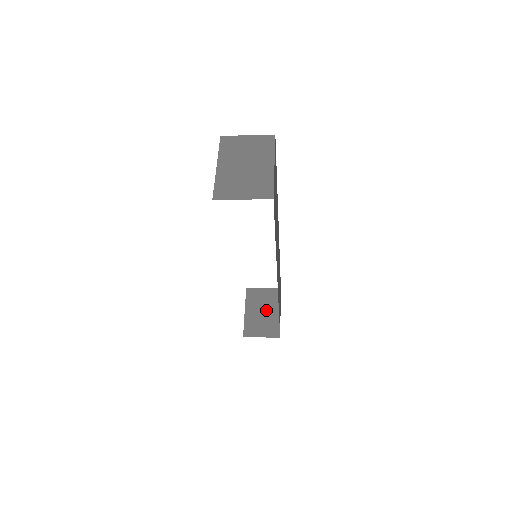
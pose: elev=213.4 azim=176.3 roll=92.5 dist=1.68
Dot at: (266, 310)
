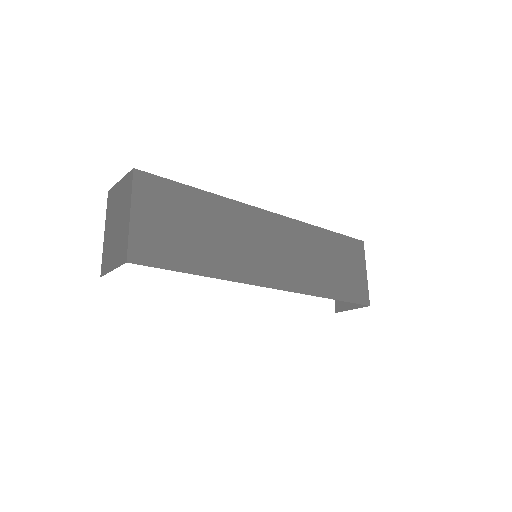
Dot at: occluded
